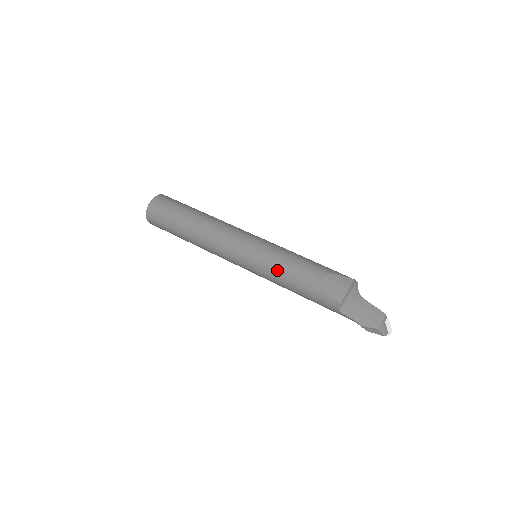
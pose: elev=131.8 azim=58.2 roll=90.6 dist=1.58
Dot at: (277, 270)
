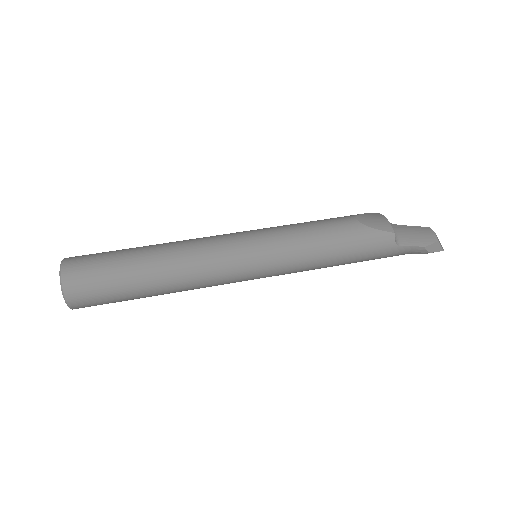
Dot at: (303, 241)
